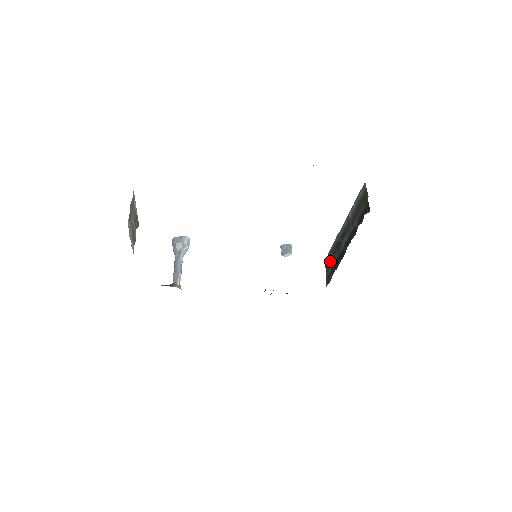
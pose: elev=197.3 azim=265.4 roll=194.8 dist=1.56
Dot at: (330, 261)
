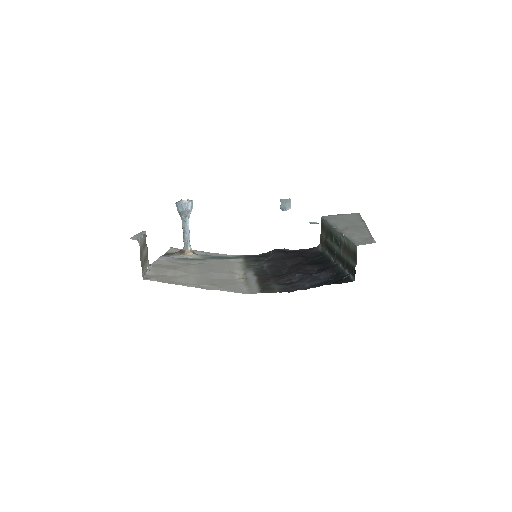
Dot at: (324, 231)
